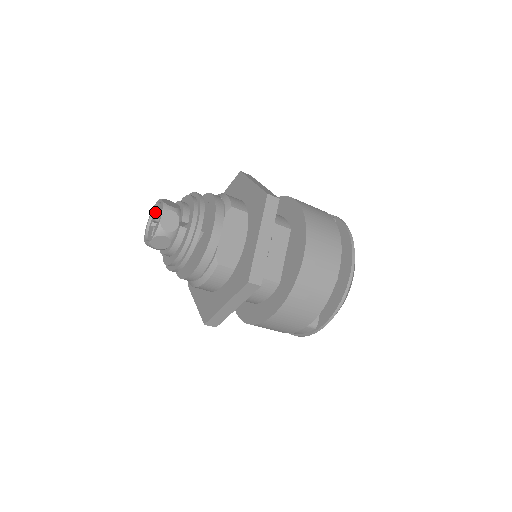
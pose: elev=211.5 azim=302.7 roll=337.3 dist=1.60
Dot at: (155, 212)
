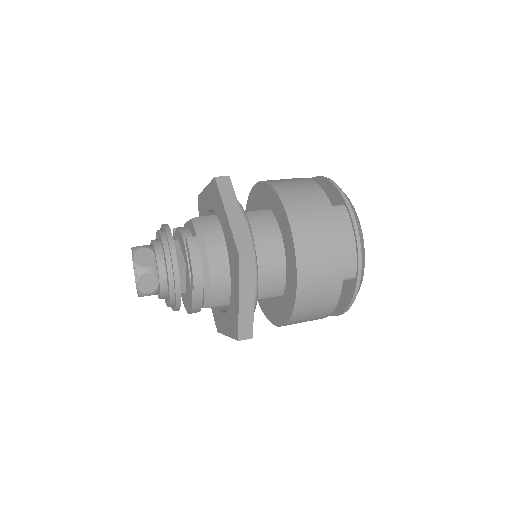
Dot at: occluded
